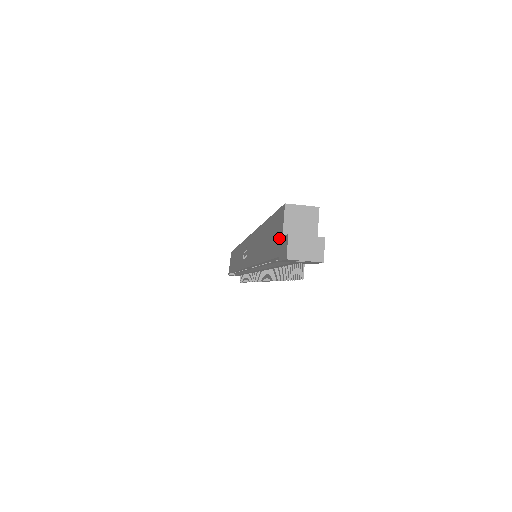
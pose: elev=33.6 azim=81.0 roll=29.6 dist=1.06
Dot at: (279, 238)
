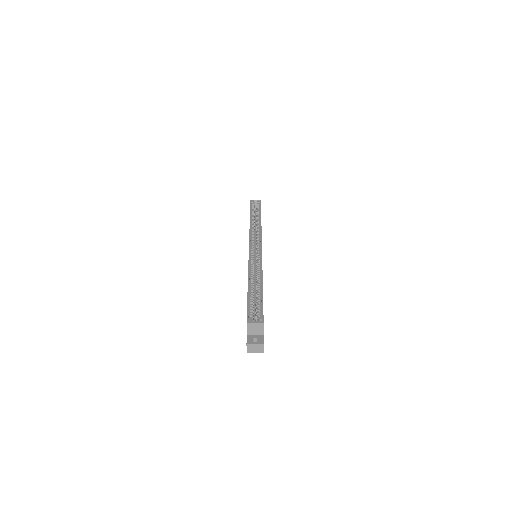
Dot at: occluded
